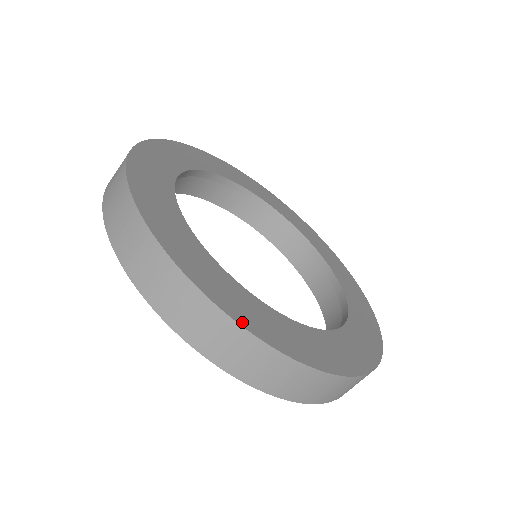
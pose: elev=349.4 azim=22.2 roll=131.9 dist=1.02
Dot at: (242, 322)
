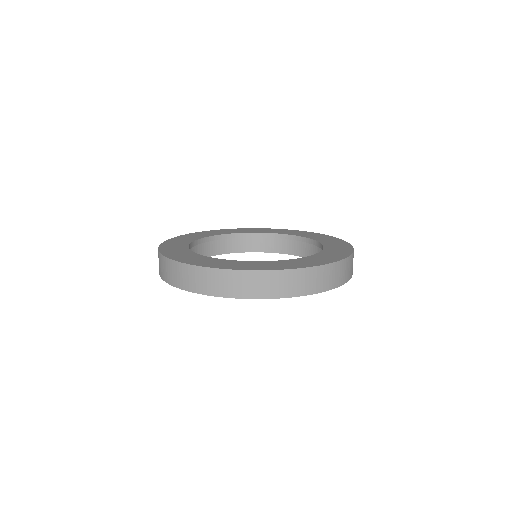
Dot at: (336, 260)
